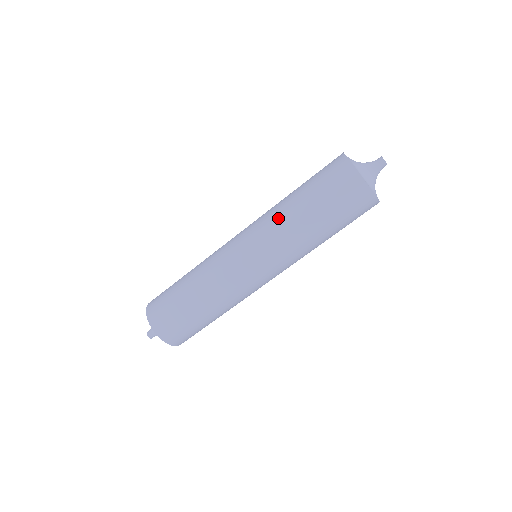
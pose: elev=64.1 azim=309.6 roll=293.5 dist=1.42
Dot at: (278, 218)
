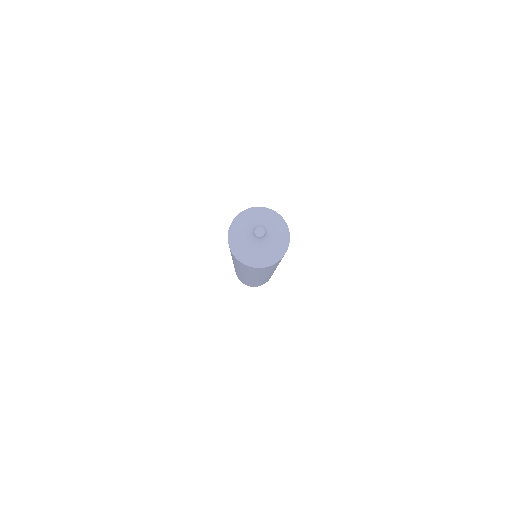
Dot at: (233, 261)
